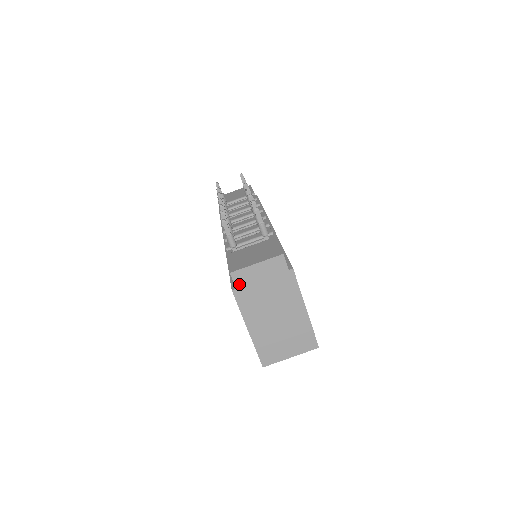
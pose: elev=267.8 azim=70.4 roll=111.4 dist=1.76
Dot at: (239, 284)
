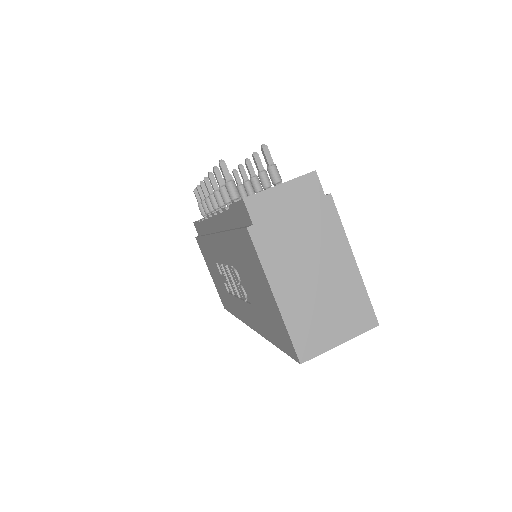
Dot at: (257, 217)
